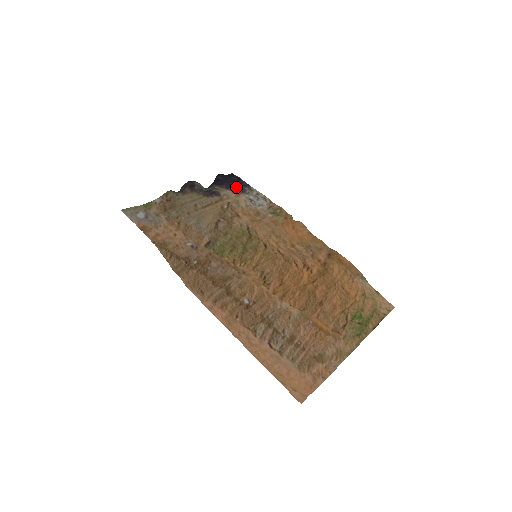
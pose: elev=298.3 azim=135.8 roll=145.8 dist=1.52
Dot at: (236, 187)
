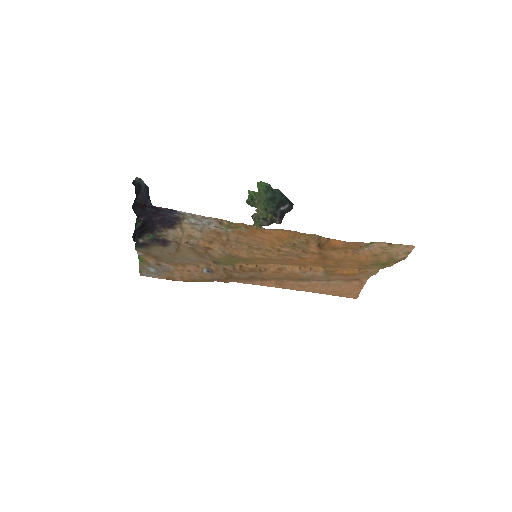
Dot at: (165, 215)
